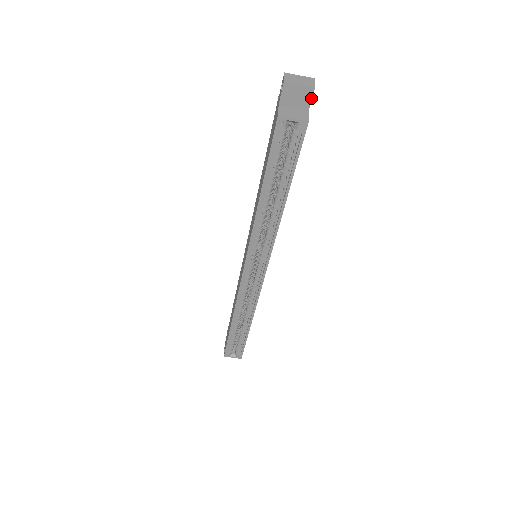
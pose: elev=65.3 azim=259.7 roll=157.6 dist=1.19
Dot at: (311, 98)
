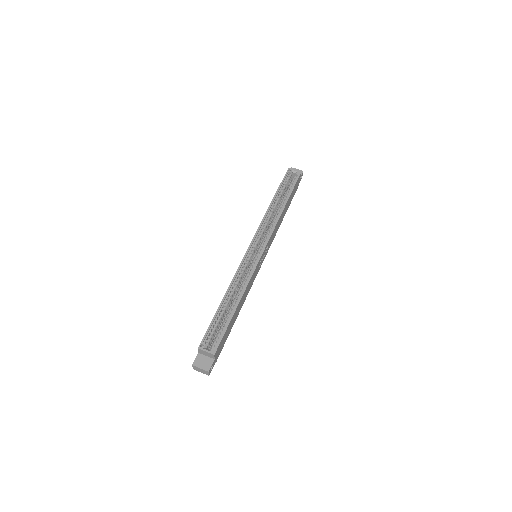
Dot at: (302, 174)
